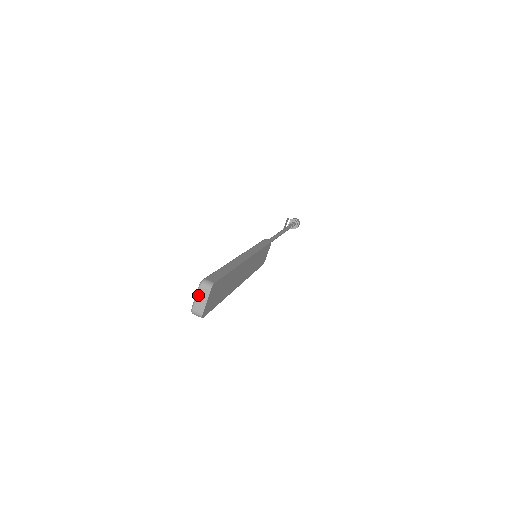
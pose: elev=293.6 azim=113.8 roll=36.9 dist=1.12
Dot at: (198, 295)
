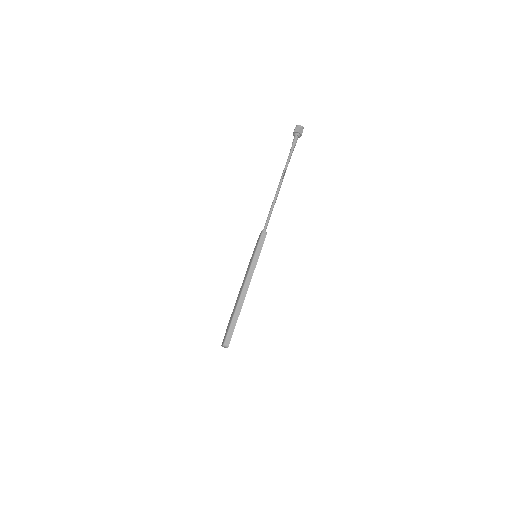
Dot at: occluded
